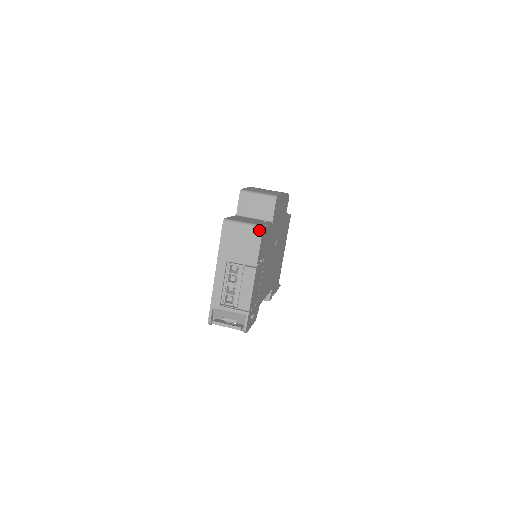
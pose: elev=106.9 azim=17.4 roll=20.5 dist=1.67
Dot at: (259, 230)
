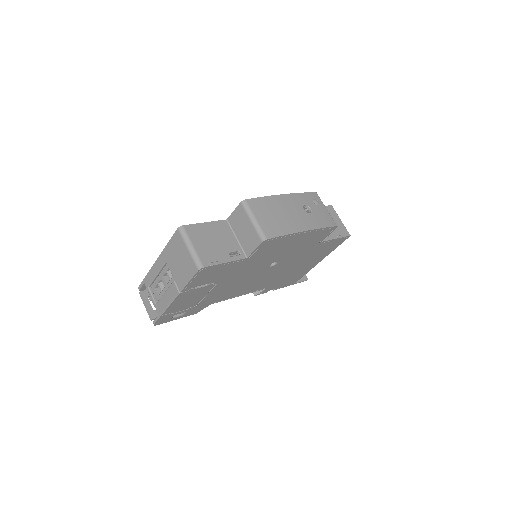
Dot at: (196, 267)
